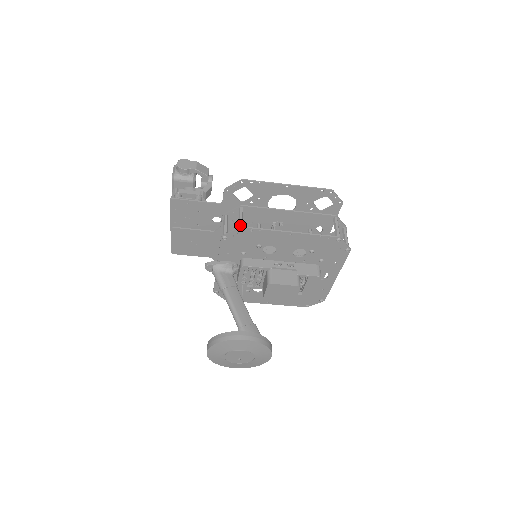
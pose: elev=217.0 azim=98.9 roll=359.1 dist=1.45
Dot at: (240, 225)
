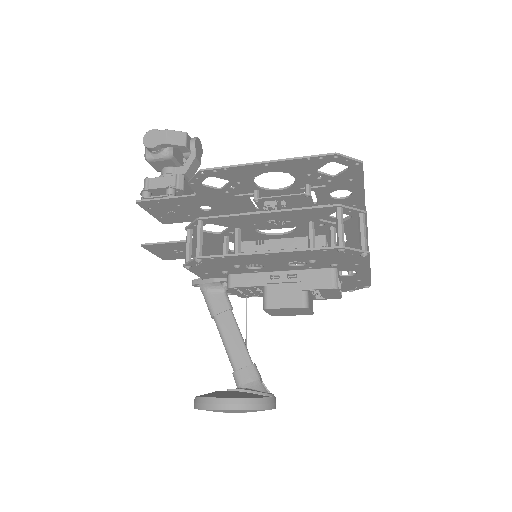
Dot at: (196, 253)
